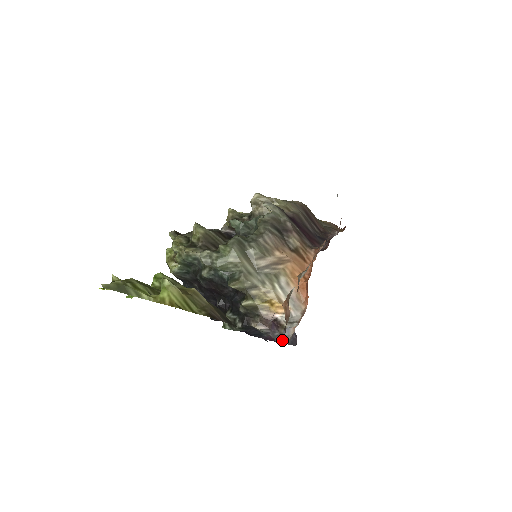
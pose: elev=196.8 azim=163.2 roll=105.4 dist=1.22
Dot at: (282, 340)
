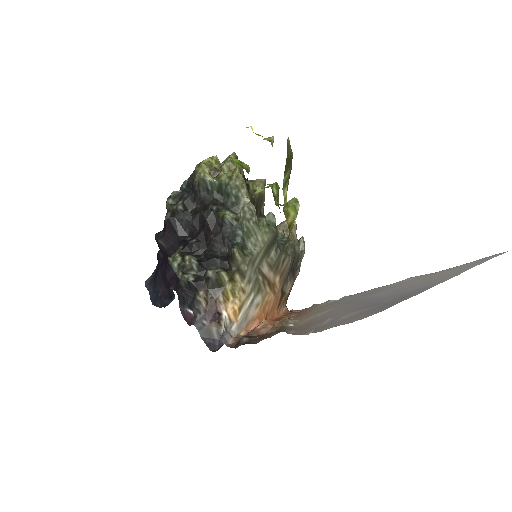
Dot at: (223, 338)
